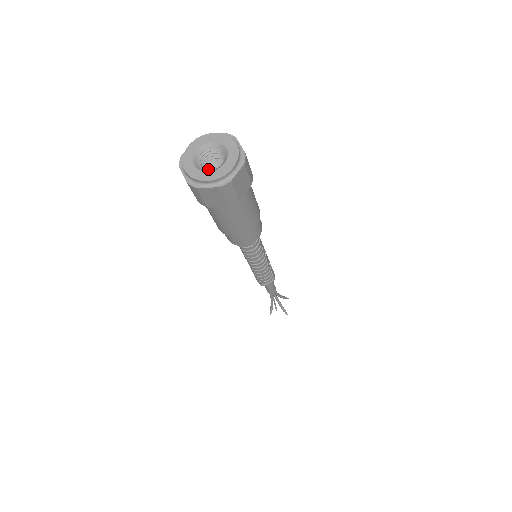
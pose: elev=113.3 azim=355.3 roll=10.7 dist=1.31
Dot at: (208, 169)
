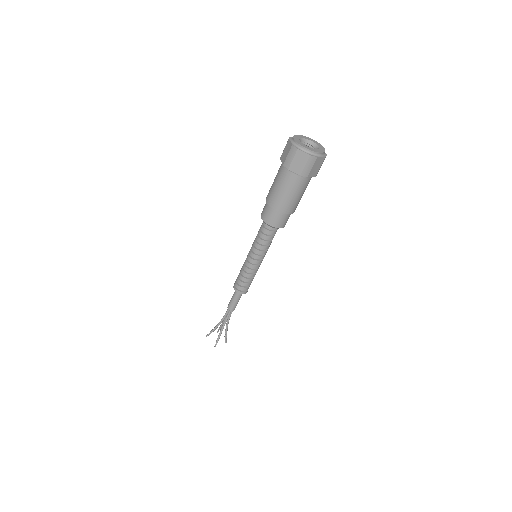
Dot at: occluded
